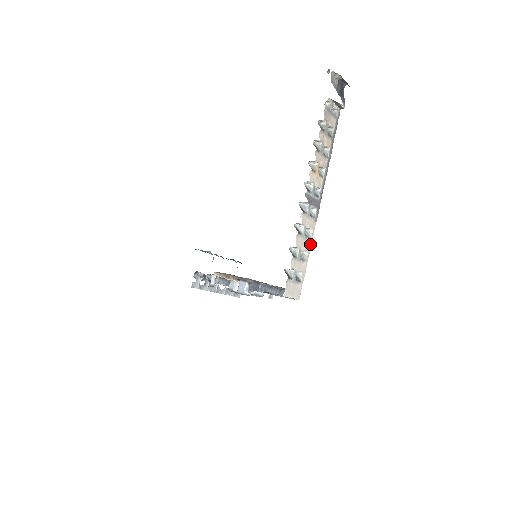
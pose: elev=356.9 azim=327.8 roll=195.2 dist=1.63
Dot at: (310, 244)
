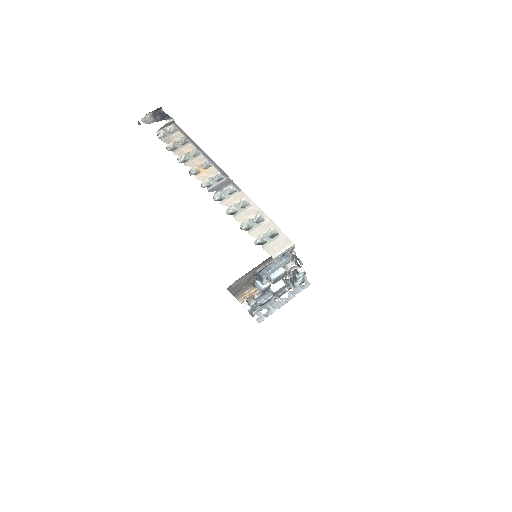
Dot at: (255, 206)
